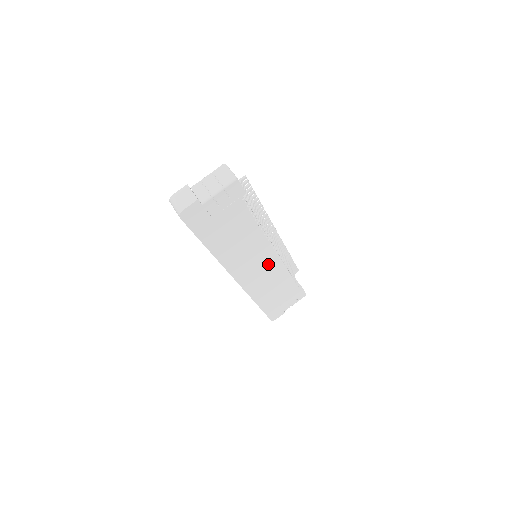
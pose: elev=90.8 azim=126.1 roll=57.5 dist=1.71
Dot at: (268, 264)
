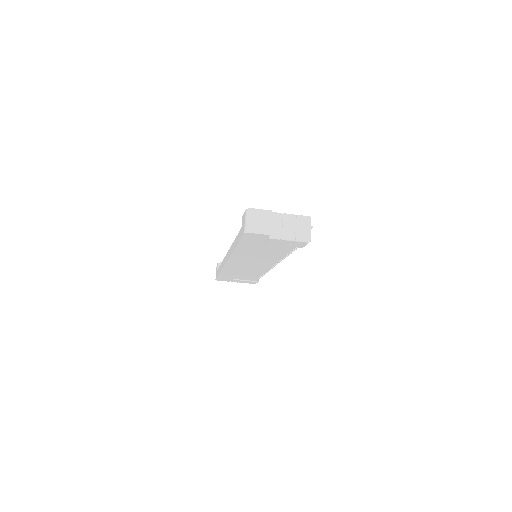
Dot at: (258, 267)
